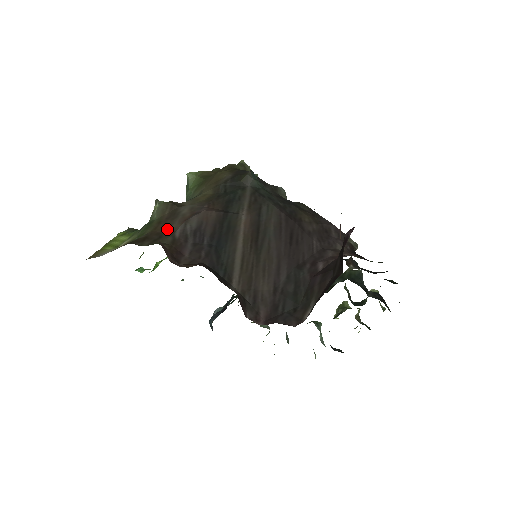
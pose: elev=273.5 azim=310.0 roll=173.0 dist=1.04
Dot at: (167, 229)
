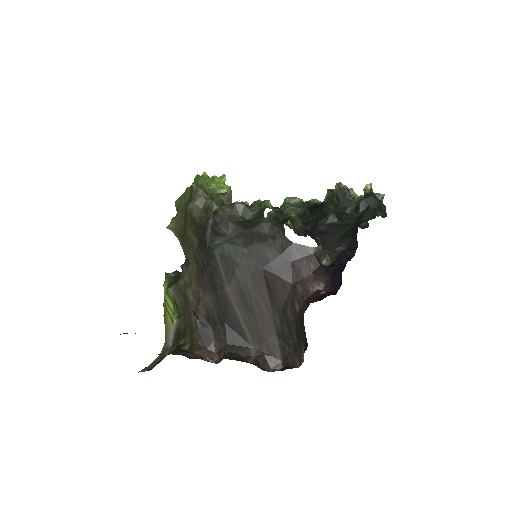
Dot at: (191, 320)
